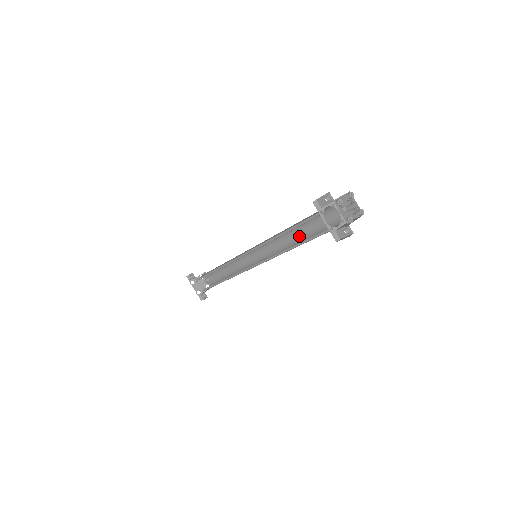
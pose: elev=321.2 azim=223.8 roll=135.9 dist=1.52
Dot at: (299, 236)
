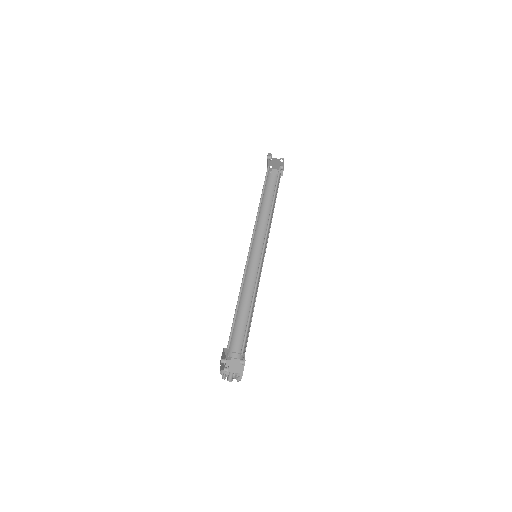
Dot at: occluded
